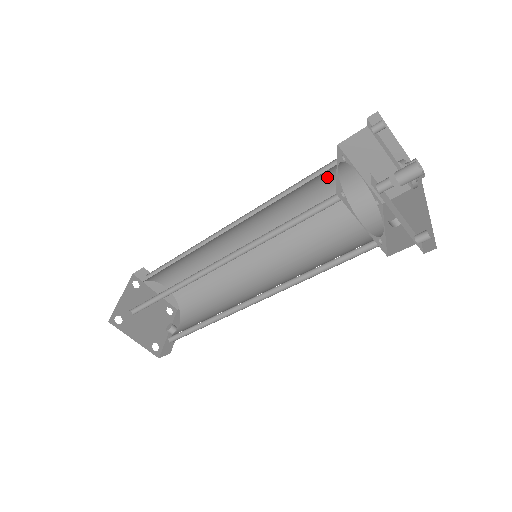
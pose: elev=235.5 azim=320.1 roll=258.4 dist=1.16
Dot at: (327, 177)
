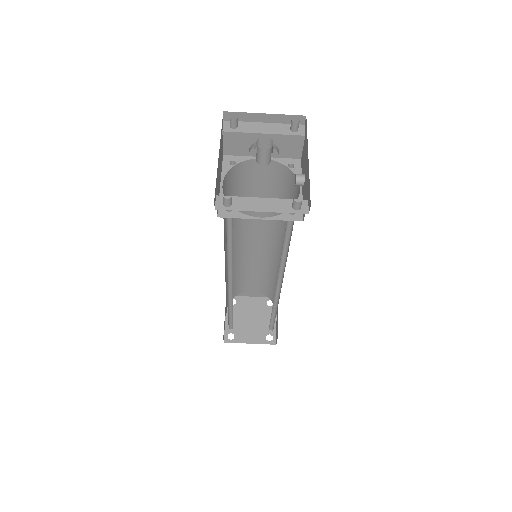
Dot at: (241, 178)
